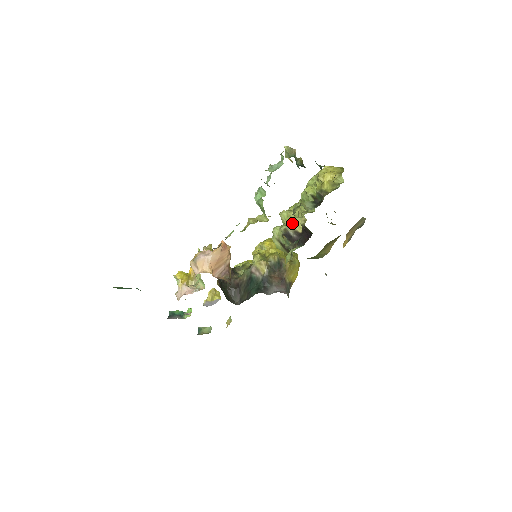
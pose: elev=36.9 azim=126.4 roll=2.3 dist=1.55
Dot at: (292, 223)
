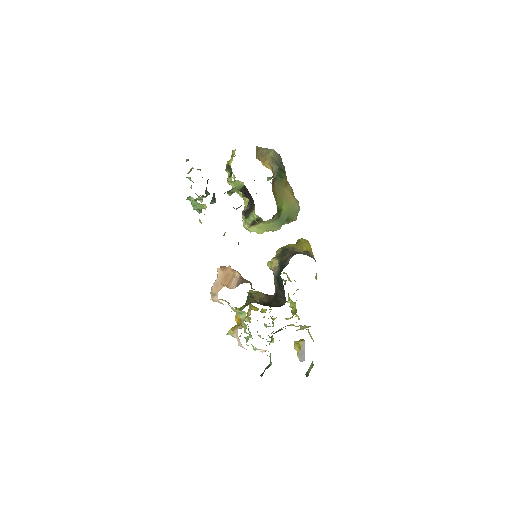
Dot at: (244, 207)
